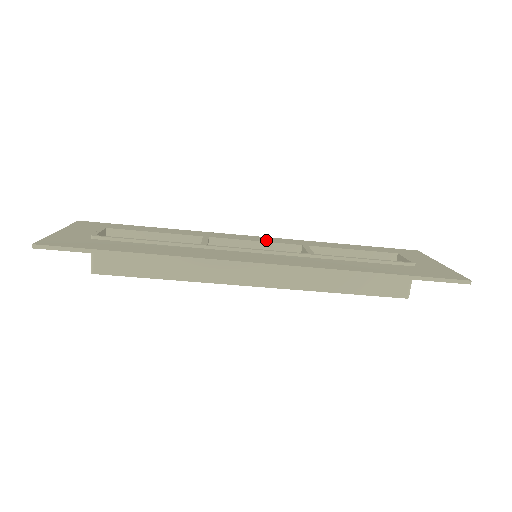
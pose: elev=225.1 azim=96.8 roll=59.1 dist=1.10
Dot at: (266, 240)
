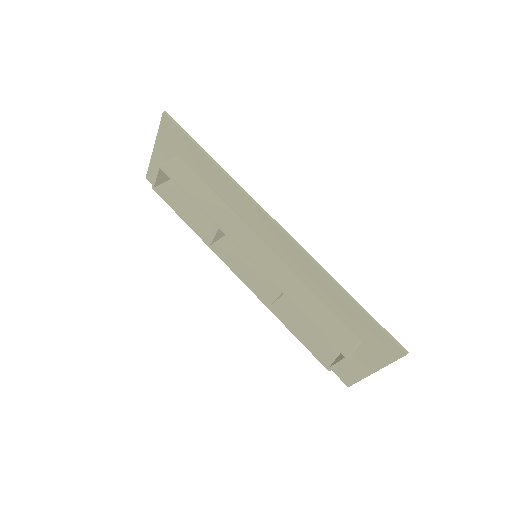
Dot at: occluded
